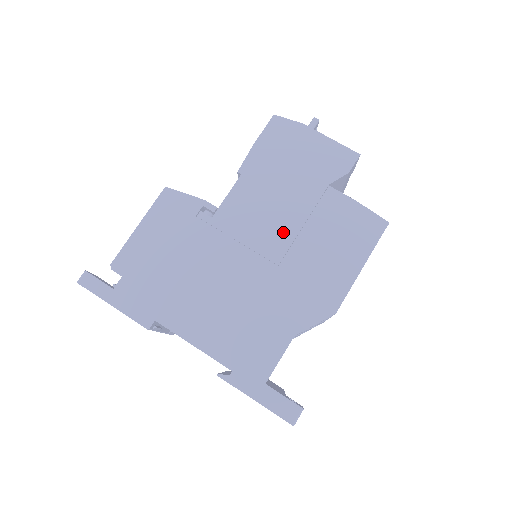
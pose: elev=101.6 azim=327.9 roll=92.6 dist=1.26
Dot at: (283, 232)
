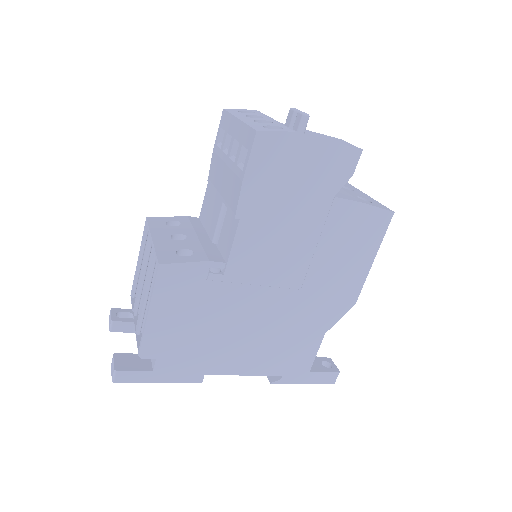
Dot at: (298, 260)
